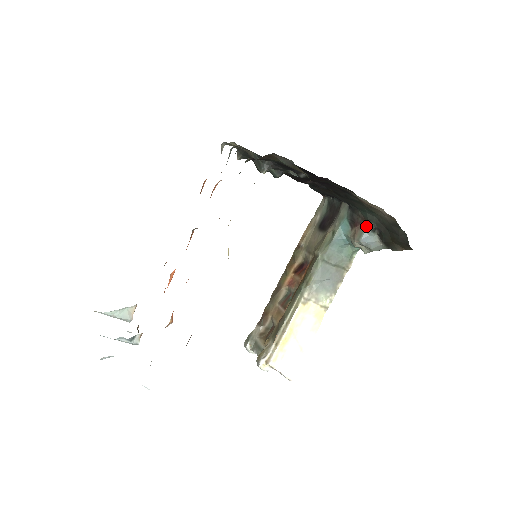
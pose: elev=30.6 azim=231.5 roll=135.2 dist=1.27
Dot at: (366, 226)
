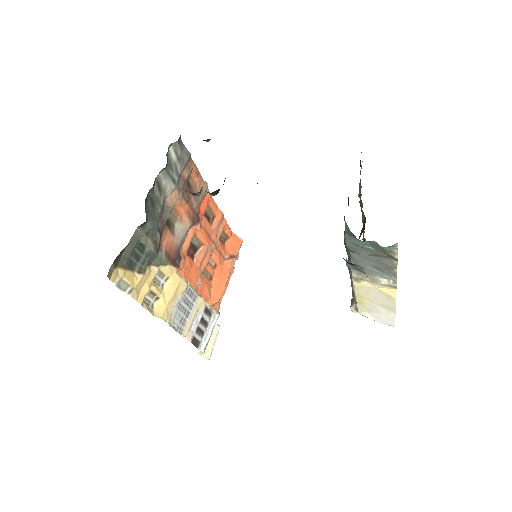
Dot at: occluded
